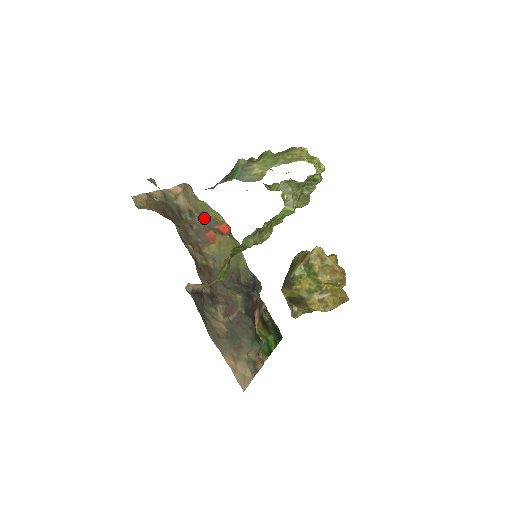
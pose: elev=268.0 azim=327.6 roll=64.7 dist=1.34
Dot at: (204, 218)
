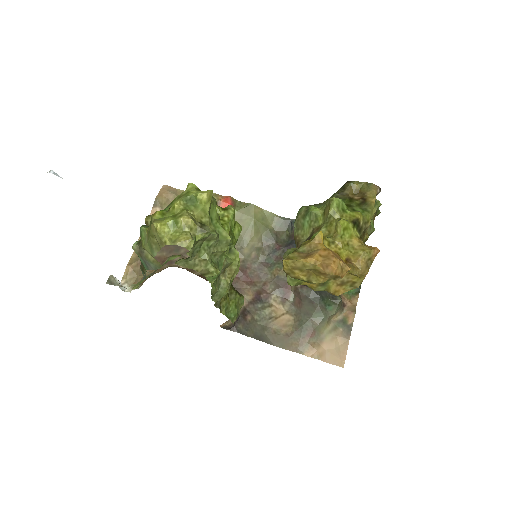
Dot at: occluded
